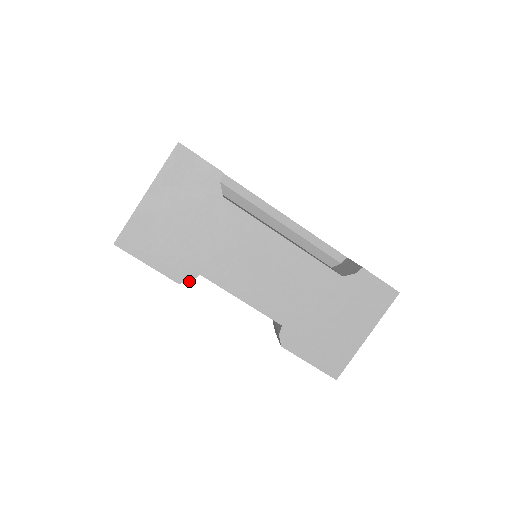
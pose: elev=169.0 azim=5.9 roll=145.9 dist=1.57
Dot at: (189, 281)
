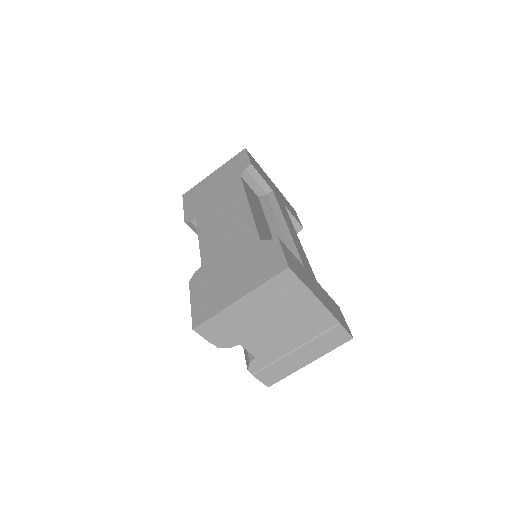
Dot at: (189, 221)
